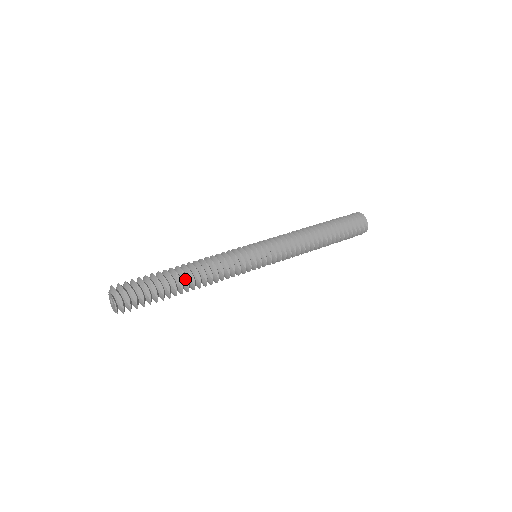
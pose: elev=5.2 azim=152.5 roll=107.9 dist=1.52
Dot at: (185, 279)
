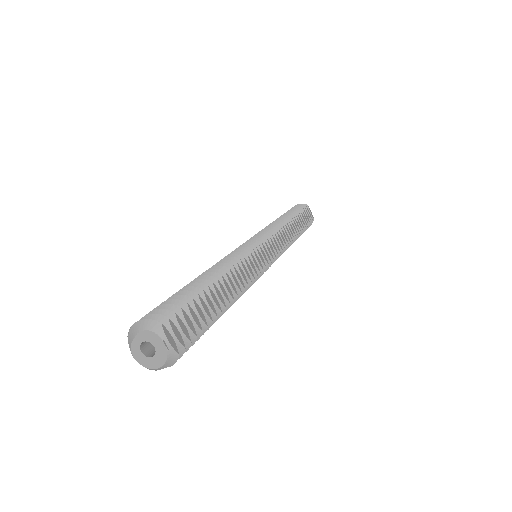
Dot at: (223, 291)
